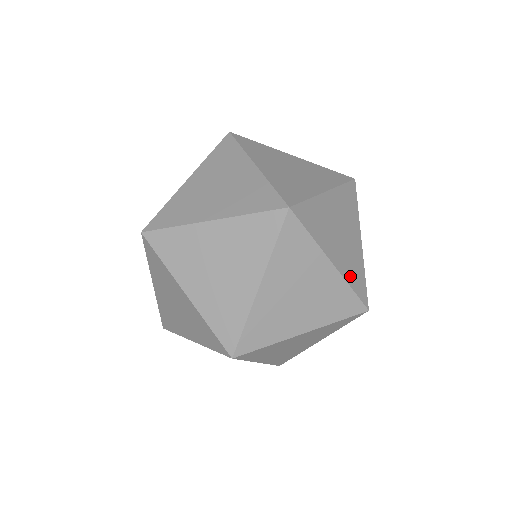
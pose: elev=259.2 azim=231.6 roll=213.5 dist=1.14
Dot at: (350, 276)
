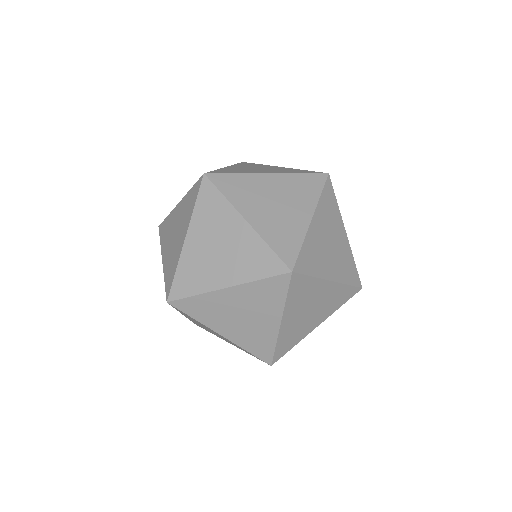
Dot at: (309, 246)
